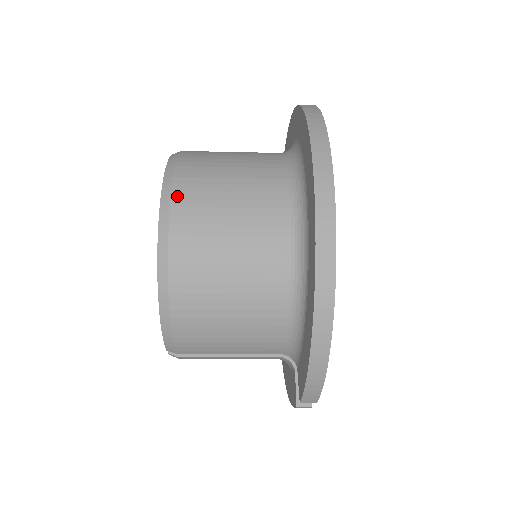
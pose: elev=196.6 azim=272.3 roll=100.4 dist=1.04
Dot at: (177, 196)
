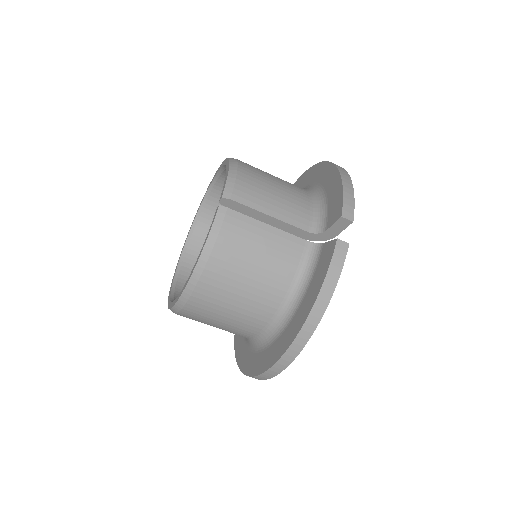
Dot at: occluded
